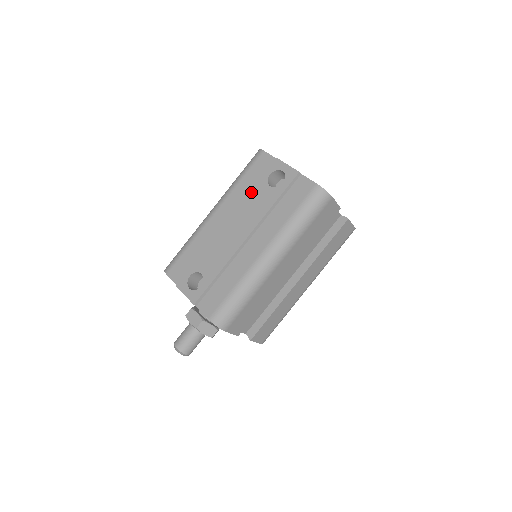
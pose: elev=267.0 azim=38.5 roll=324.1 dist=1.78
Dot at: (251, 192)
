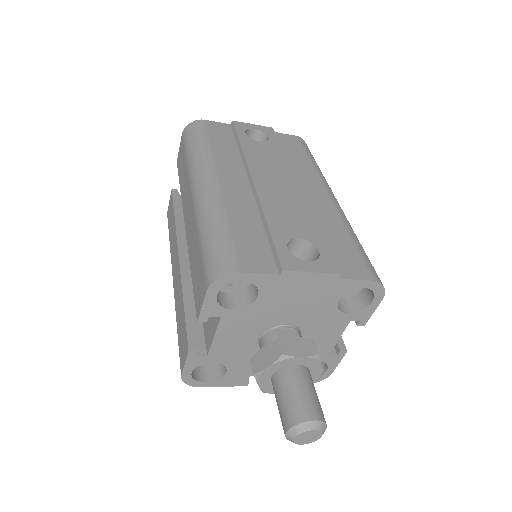
Dot at: (245, 149)
